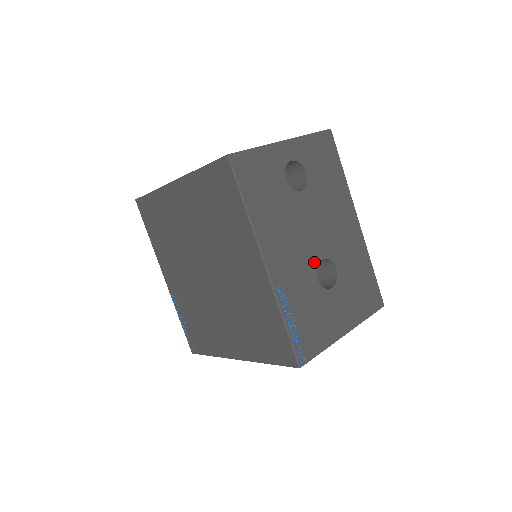
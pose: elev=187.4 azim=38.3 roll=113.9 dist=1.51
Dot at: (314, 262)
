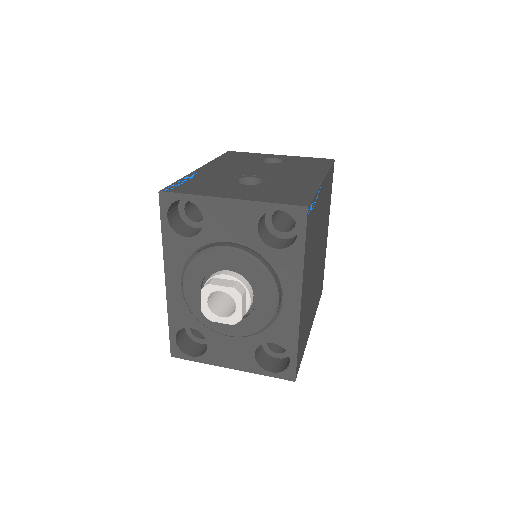
Dot at: (243, 176)
